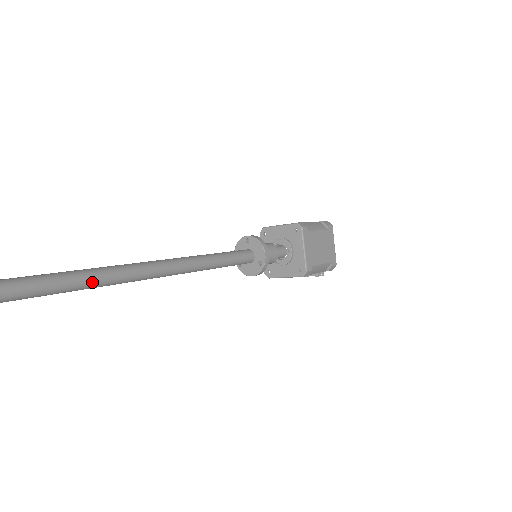
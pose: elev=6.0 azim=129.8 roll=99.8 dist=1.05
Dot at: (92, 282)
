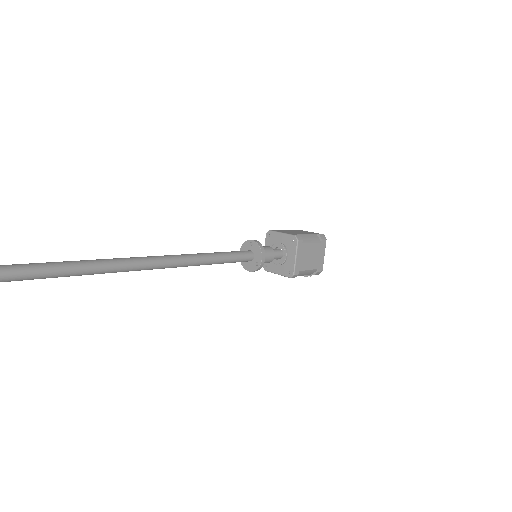
Dot at: (128, 268)
